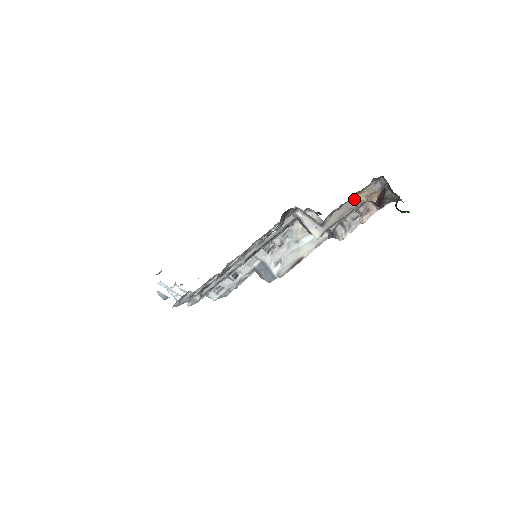
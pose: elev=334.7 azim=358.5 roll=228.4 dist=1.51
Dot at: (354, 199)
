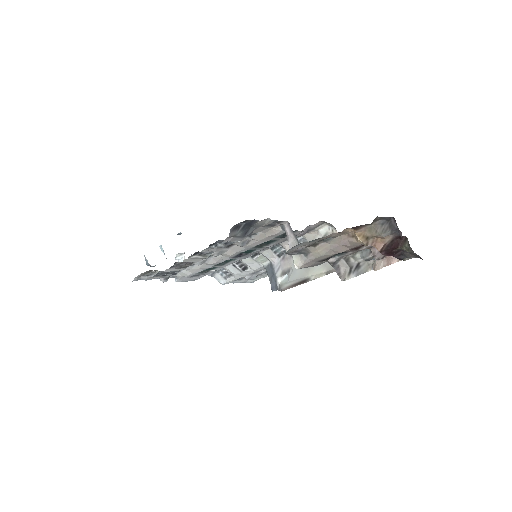
Dot at: (350, 235)
